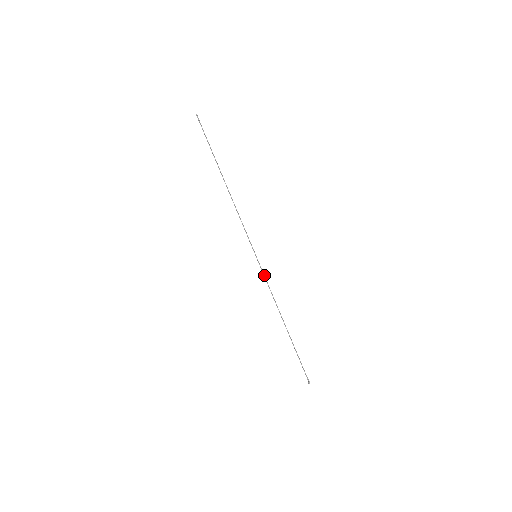
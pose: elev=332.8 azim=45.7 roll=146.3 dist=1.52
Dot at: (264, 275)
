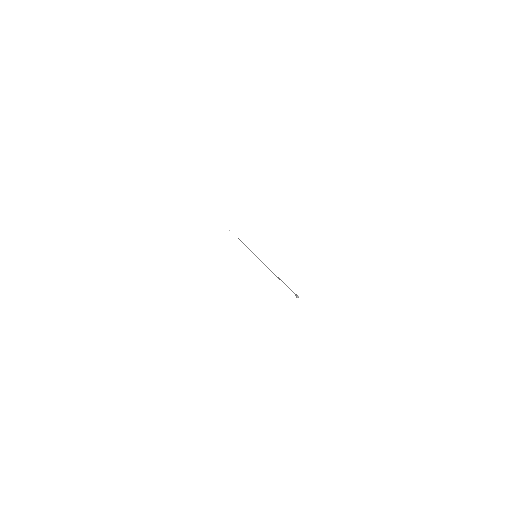
Dot at: (261, 261)
